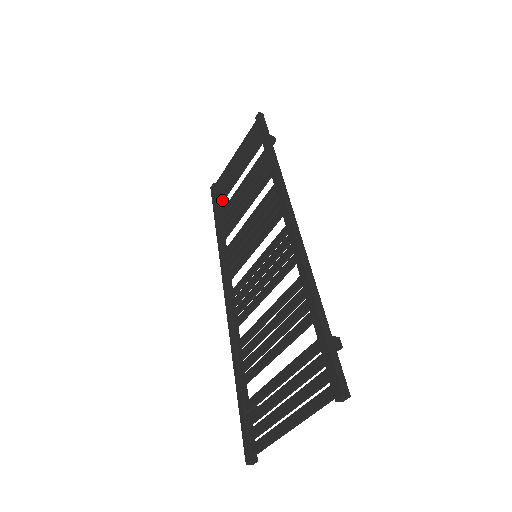
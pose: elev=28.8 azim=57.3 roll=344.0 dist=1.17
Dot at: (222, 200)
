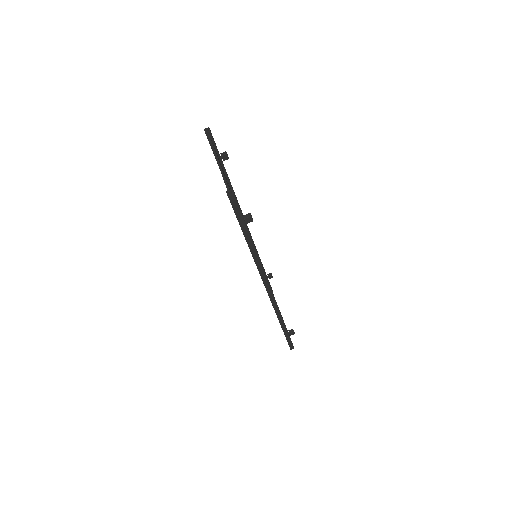
Dot at: occluded
